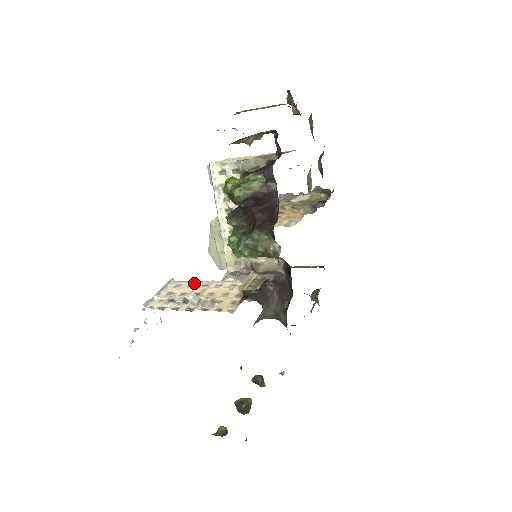
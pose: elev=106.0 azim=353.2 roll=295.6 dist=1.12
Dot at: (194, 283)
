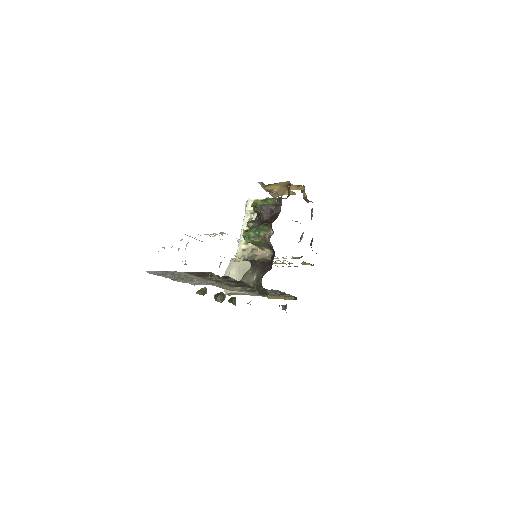
Dot at: occluded
